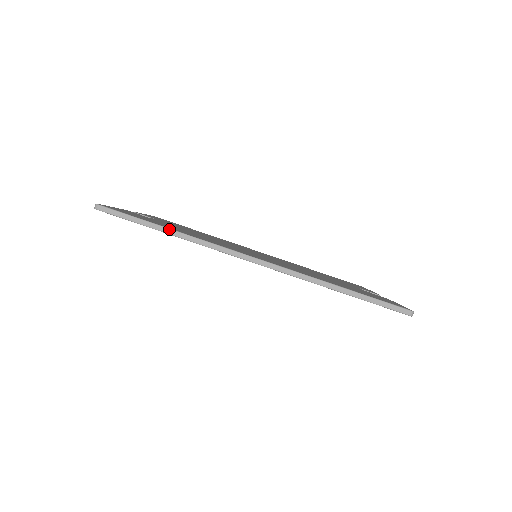
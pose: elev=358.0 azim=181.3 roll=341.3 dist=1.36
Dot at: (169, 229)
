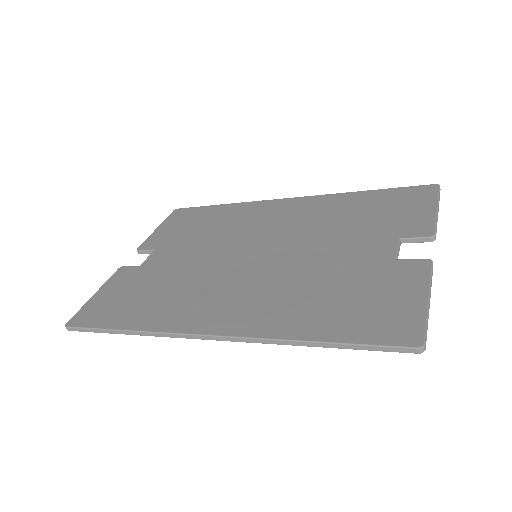
Dot at: (124, 331)
